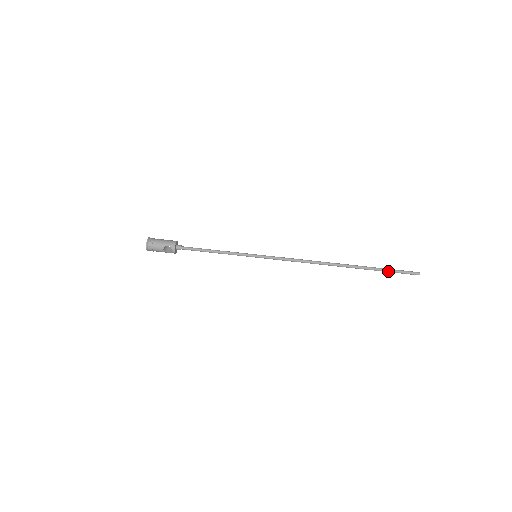
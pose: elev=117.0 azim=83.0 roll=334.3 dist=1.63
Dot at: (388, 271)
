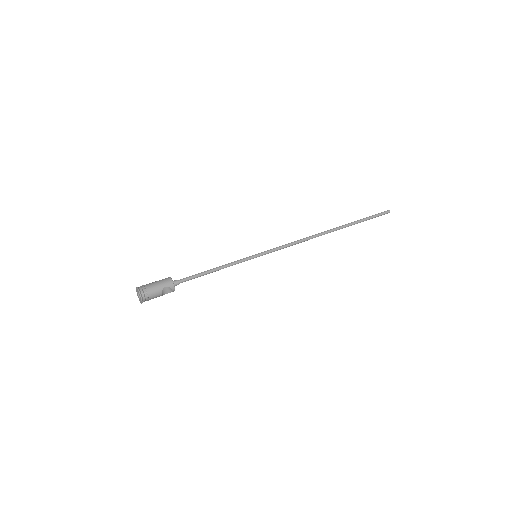
Dot at: (367, 219)
